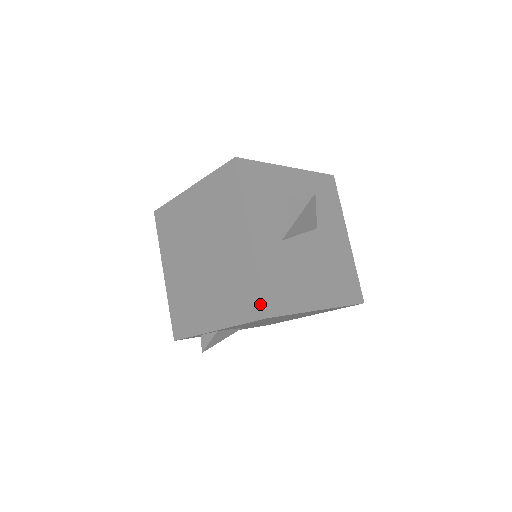
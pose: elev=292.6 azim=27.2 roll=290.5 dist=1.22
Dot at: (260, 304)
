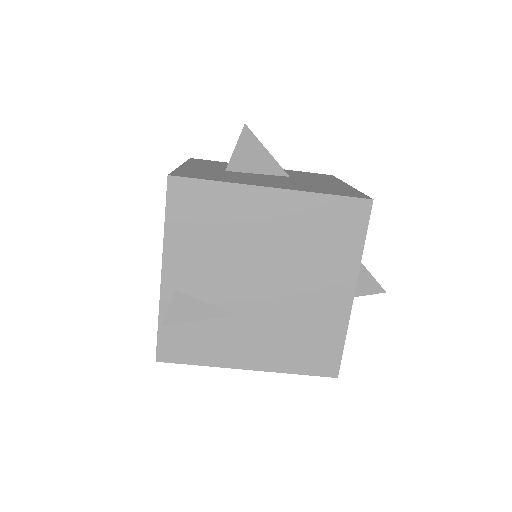
Dot at: occluded
